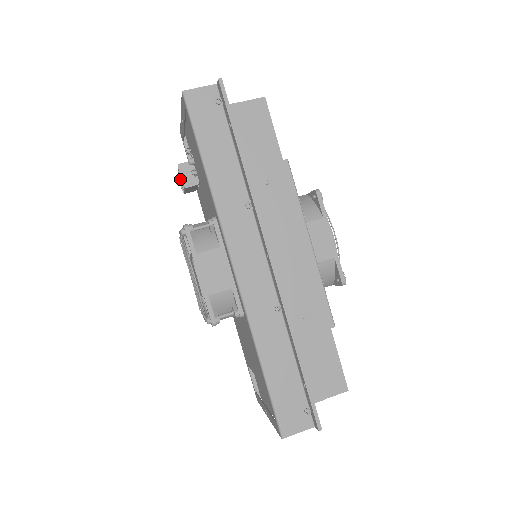
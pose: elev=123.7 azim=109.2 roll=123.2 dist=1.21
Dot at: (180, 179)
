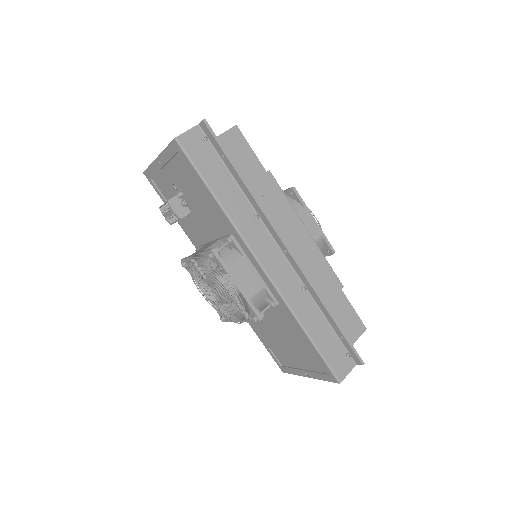
Dot at: (173, 213)
